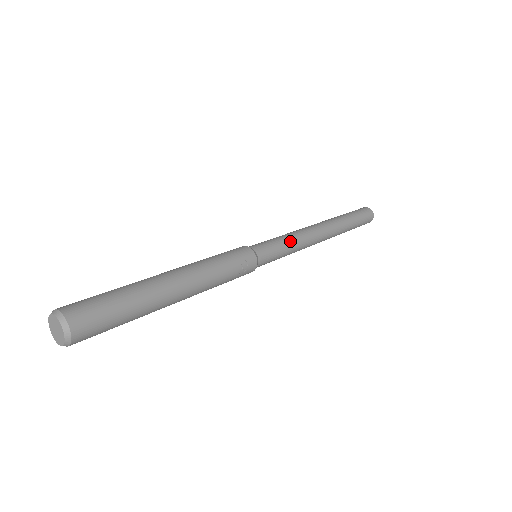
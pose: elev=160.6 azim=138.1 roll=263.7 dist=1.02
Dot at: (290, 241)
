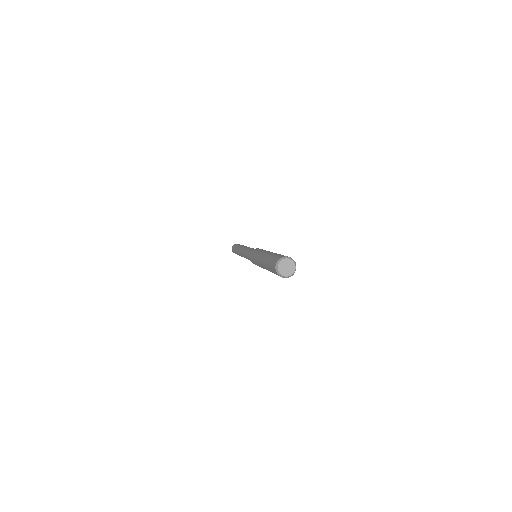
Dot at: occluded
